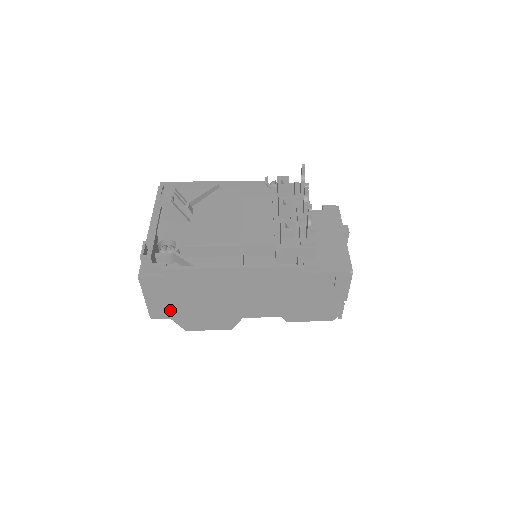
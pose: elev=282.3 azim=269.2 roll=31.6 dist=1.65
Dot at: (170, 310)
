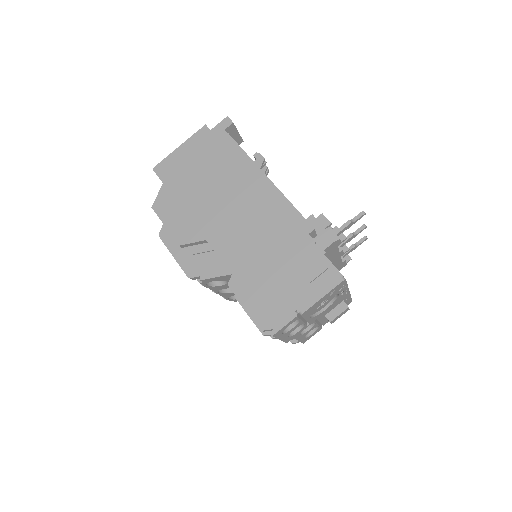
Dot at: (176, 175)
